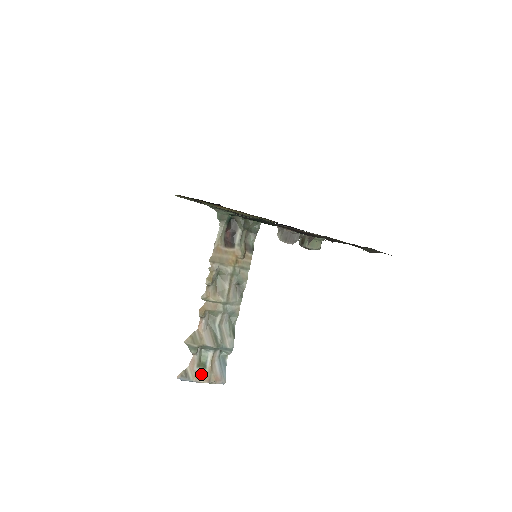
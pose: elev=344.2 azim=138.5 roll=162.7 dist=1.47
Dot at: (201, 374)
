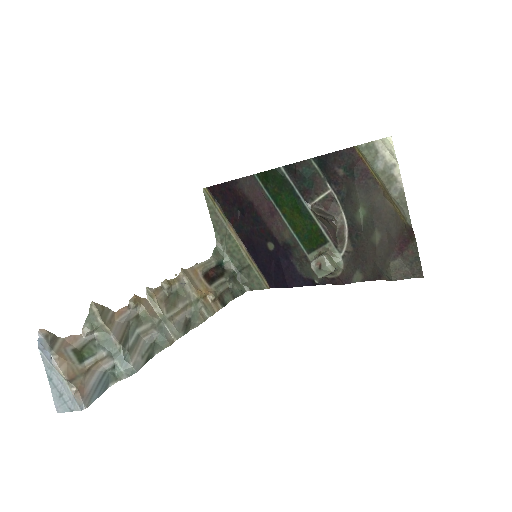
Dot at: (69, 361)
